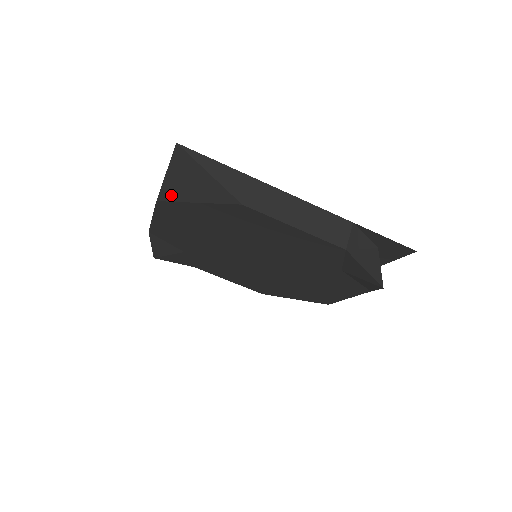
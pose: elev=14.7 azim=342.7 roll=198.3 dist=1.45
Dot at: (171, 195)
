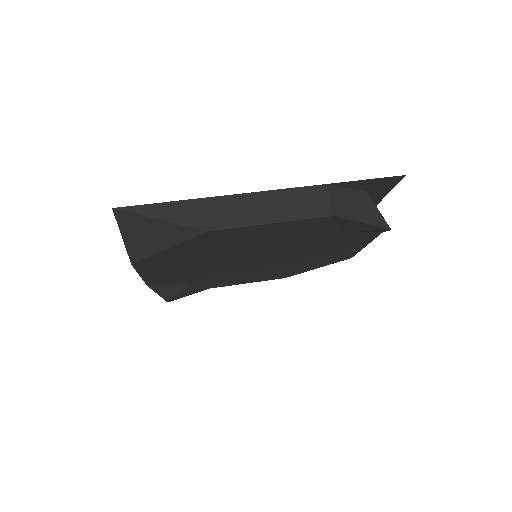
Dot at: (140, 254)
